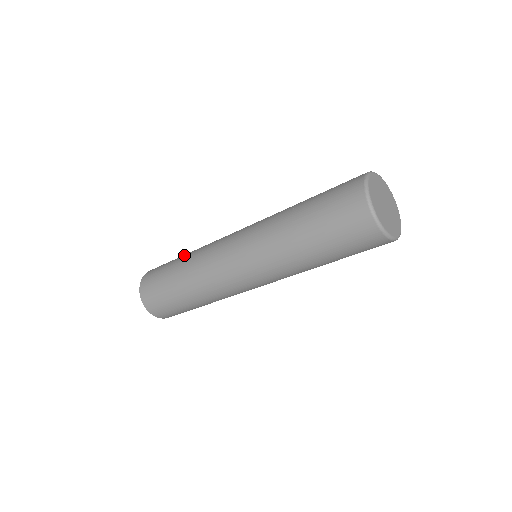
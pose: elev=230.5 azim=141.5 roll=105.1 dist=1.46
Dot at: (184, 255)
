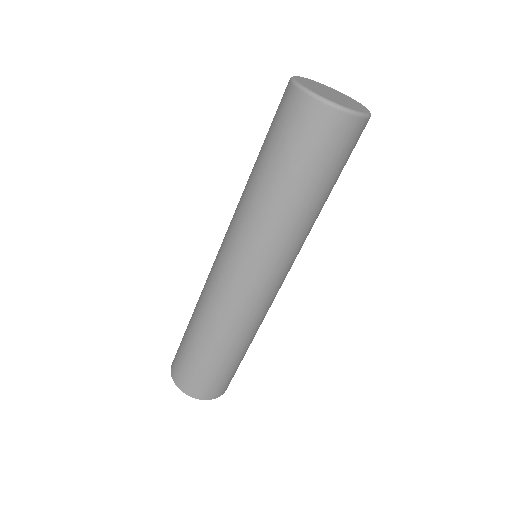
Dot at: occluded
